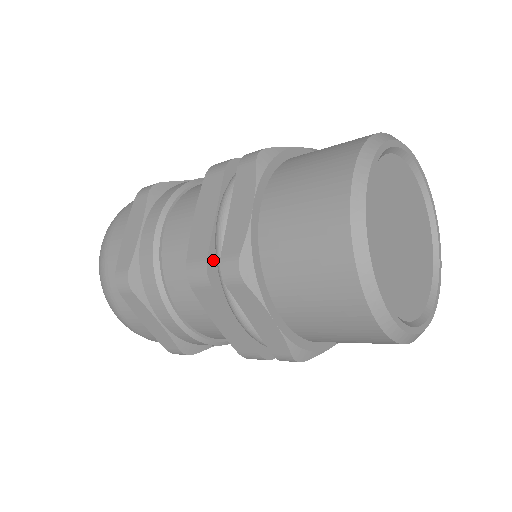
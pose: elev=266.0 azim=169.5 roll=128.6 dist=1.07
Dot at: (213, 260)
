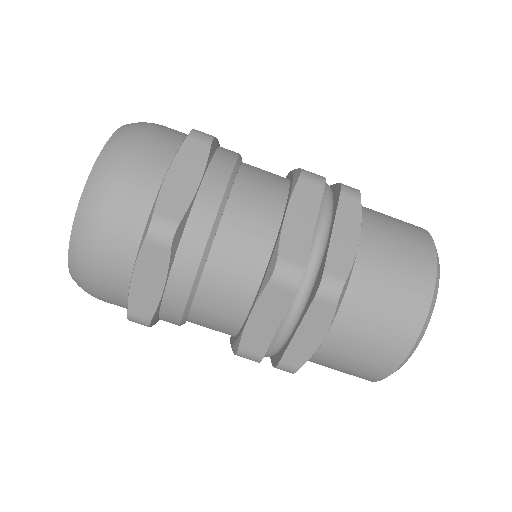
Dot at: (304, 267)
